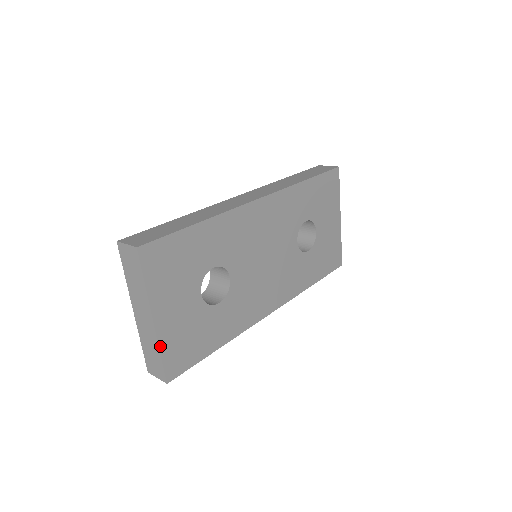
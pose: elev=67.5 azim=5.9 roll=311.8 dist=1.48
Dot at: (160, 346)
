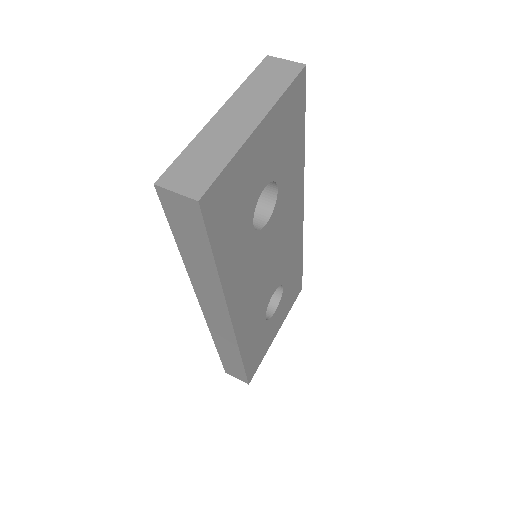
Dot at: (236, 155)
